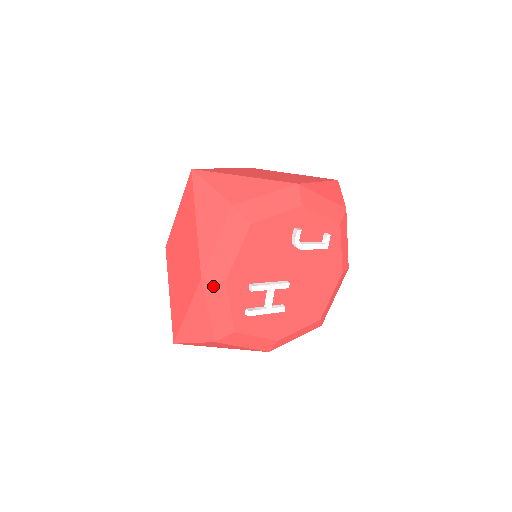
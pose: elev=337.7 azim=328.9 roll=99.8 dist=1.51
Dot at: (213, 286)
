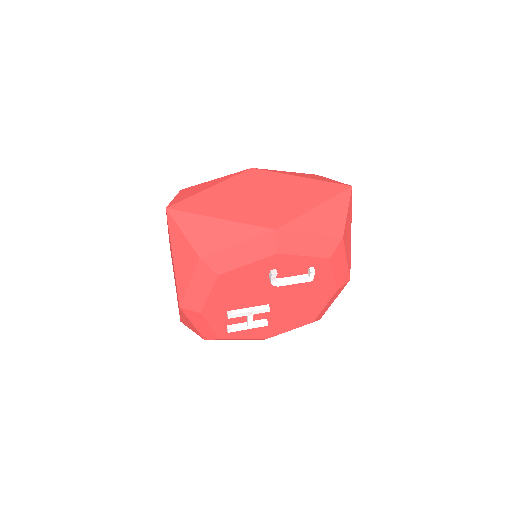
Dot at: (191, 313)
